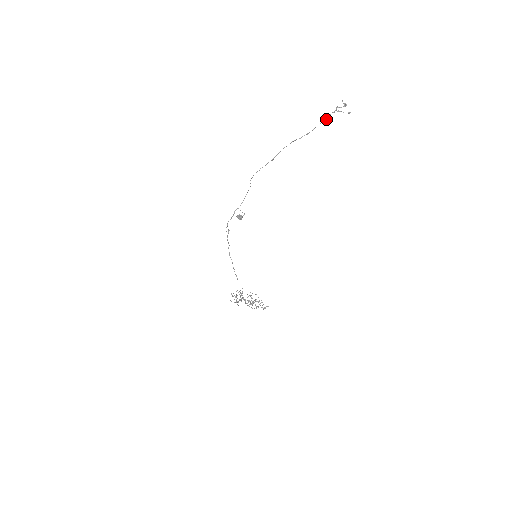
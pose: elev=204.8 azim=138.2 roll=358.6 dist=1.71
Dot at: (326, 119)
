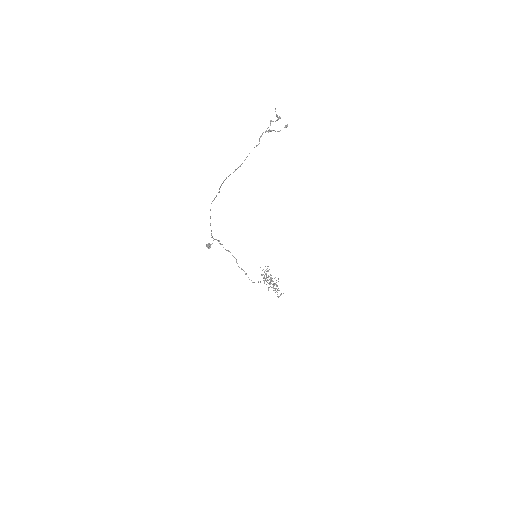
Dot at: occluded
